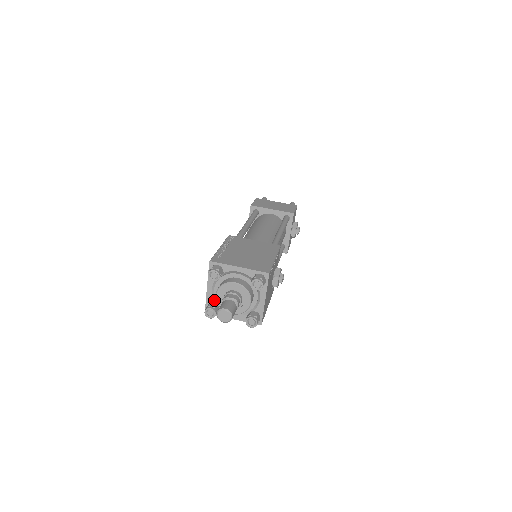
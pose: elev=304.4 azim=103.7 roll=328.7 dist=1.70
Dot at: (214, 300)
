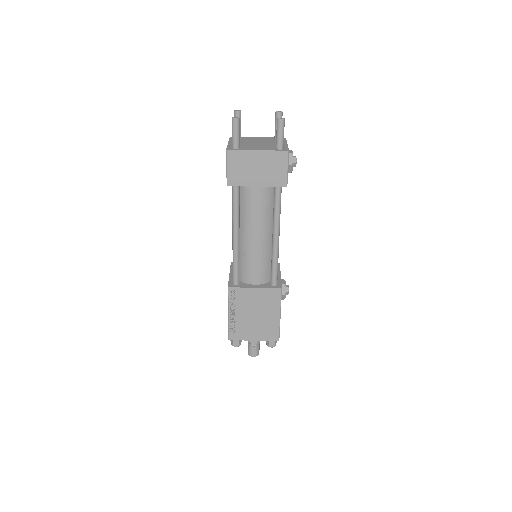
Dot at: occluded
